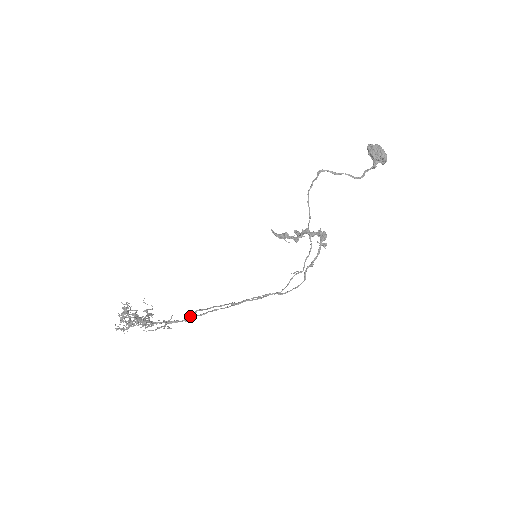
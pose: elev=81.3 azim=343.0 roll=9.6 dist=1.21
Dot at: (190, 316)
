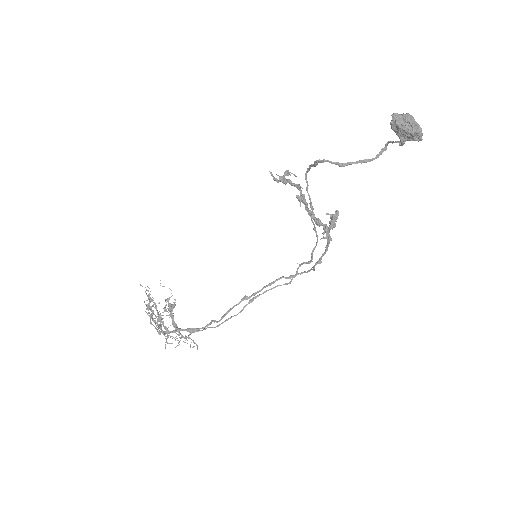
Dot at: (209, 327)
